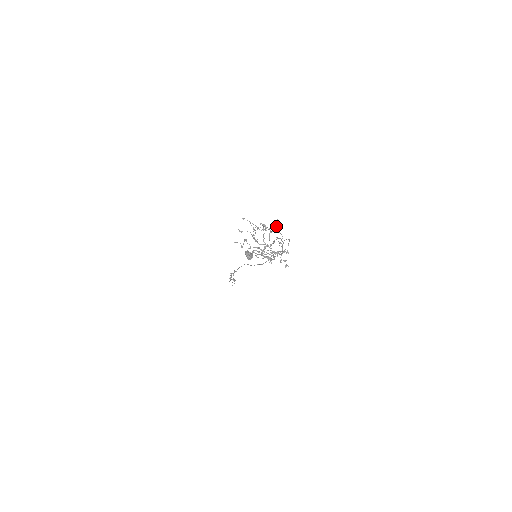
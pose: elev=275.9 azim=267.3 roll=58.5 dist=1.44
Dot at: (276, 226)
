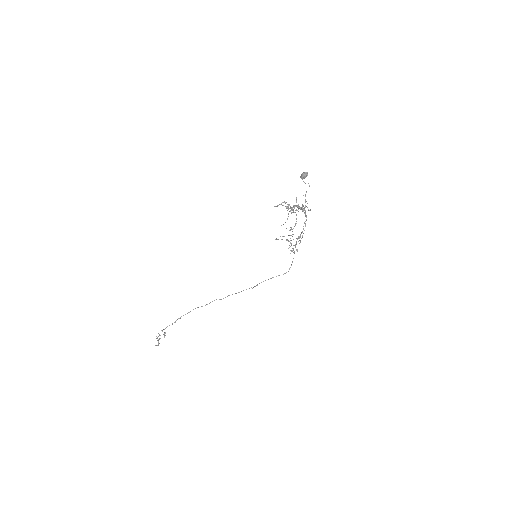
Dot at: occluded
